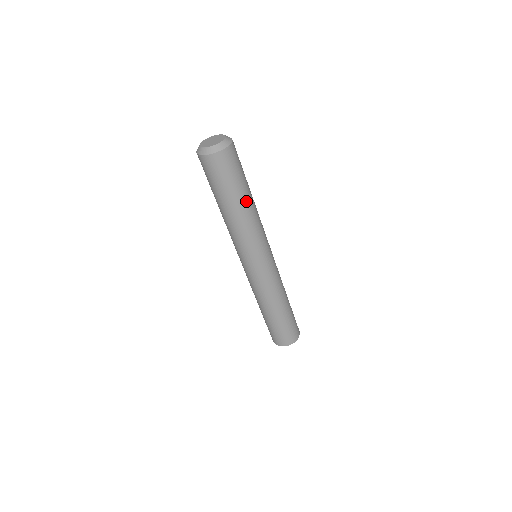
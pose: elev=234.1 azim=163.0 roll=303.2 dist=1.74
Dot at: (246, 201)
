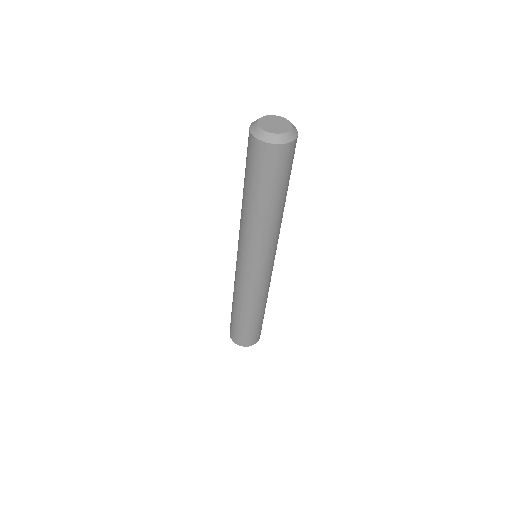
Dot at: occluded
